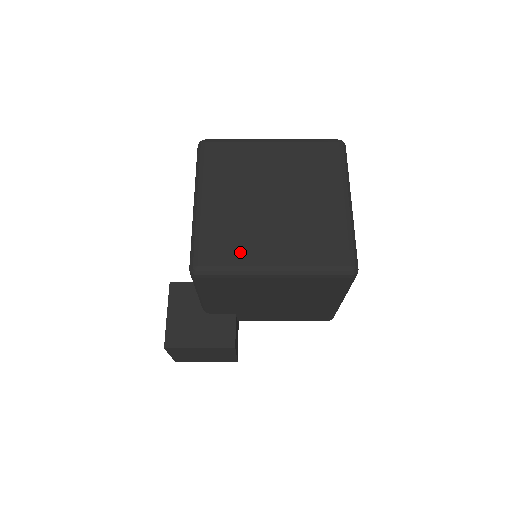
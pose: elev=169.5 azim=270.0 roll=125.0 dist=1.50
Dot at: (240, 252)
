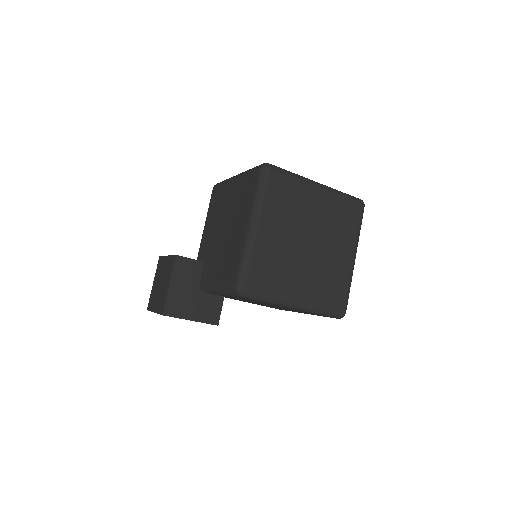
Dot at: (277, 284)
